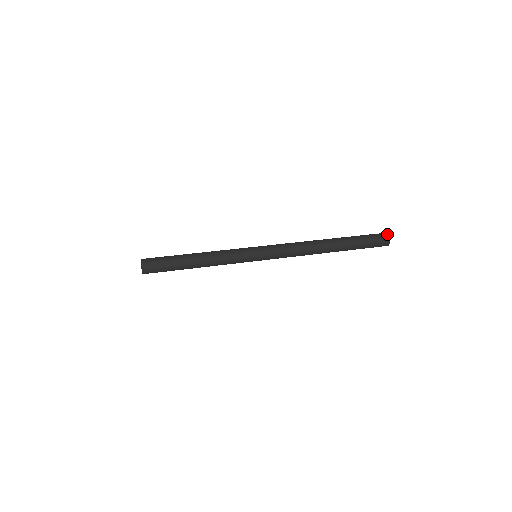
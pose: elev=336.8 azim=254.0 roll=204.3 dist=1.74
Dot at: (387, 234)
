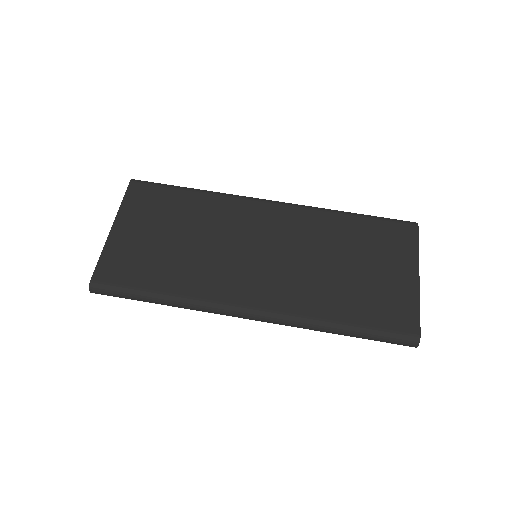
Dot at: (417, 342)
